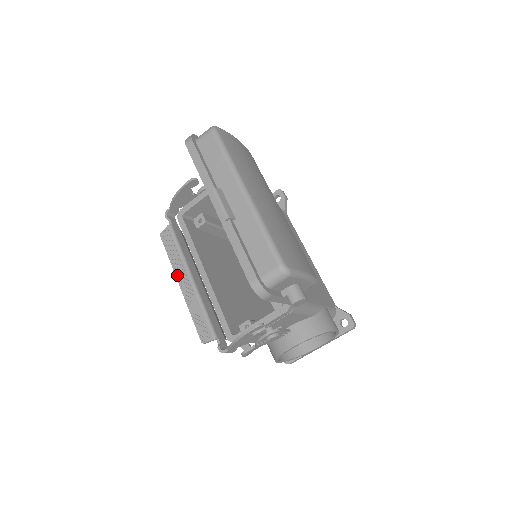
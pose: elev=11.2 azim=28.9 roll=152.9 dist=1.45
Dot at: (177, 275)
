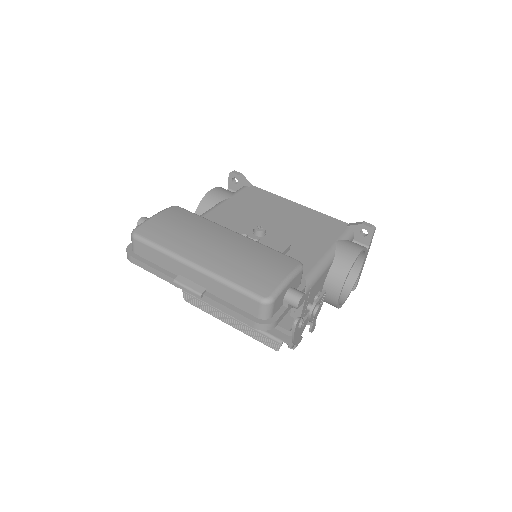
Dot at: (220, 319)
